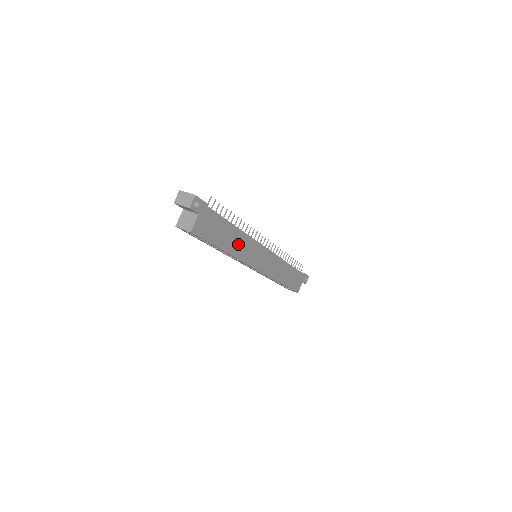
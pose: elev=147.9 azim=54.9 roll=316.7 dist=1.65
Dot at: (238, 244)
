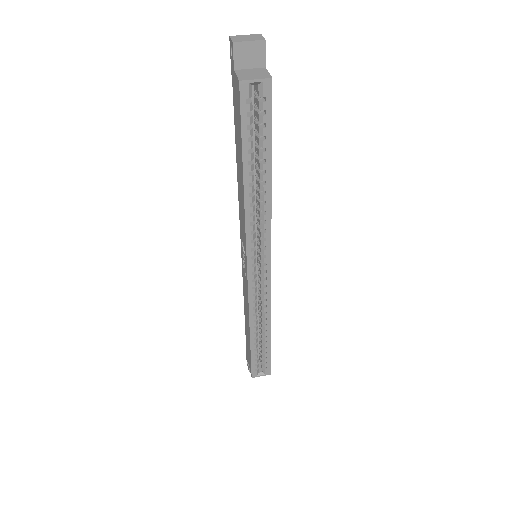
Dot at: occluded
